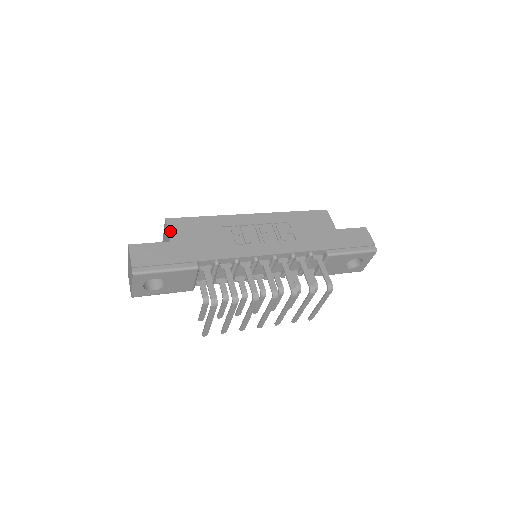
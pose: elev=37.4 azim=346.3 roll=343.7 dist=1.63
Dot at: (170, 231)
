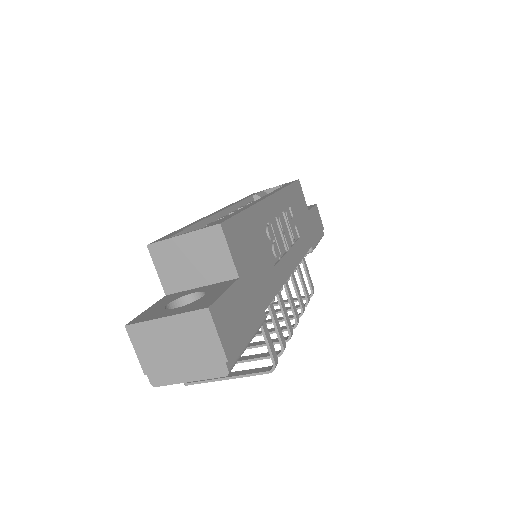
Dot at: (233, 254)
